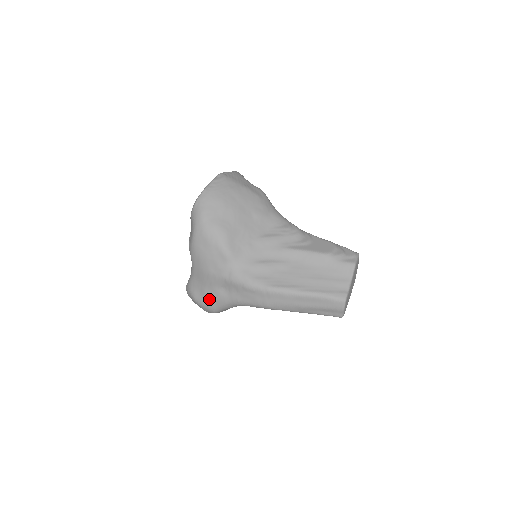
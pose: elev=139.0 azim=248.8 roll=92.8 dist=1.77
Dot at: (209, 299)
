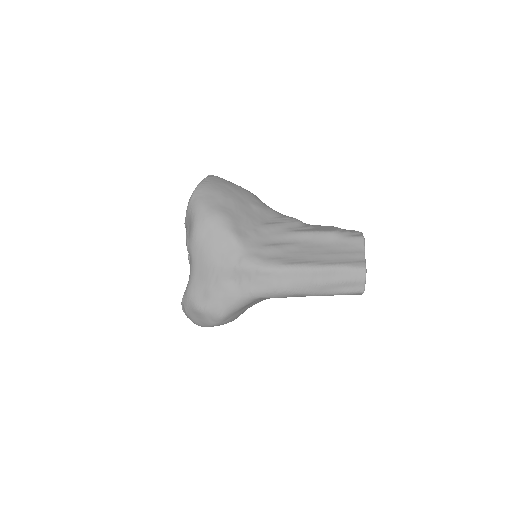
Dot at: (215, 299)
